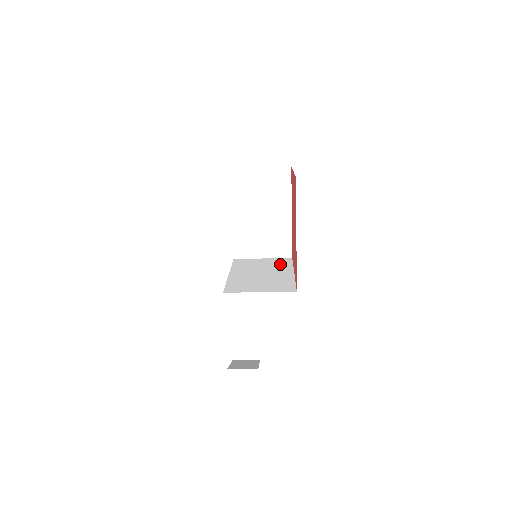
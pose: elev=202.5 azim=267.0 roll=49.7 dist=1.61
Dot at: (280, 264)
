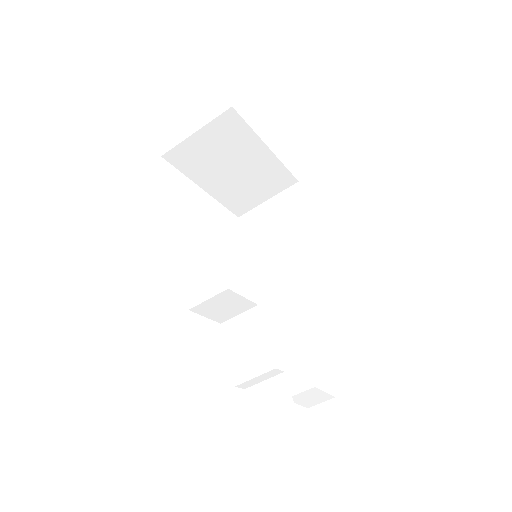
Dot at: occluded
